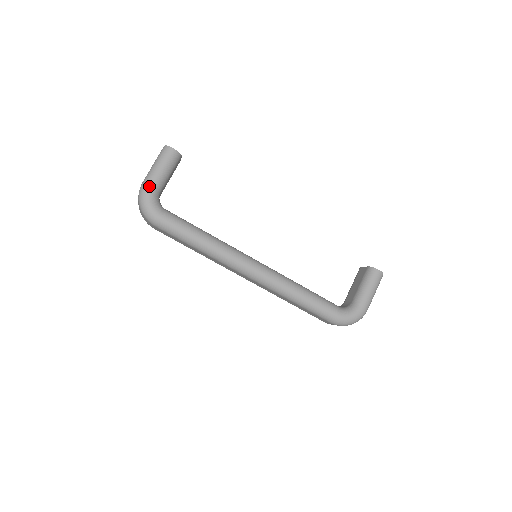
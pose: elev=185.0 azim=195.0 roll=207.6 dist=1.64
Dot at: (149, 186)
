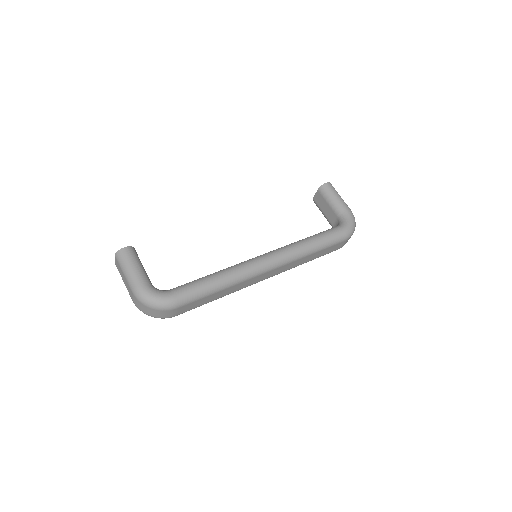
Dot at: (141, 286)
